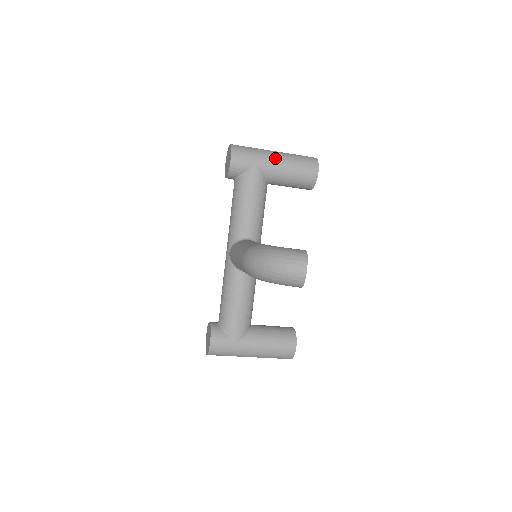
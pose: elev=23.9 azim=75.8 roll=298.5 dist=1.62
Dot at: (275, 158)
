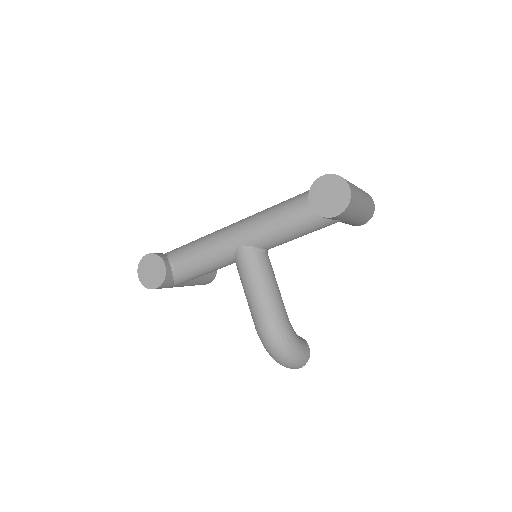
Dot at: (359, 215)
